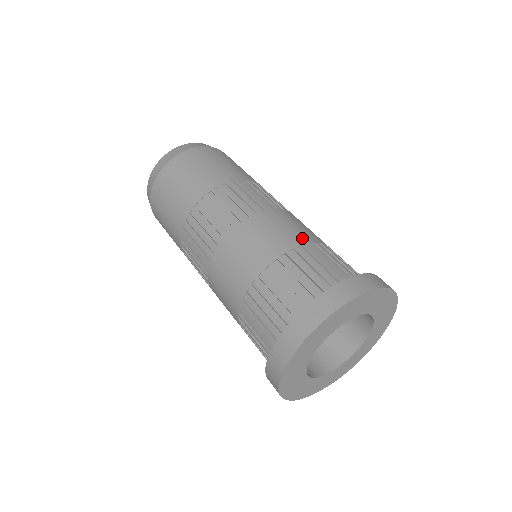
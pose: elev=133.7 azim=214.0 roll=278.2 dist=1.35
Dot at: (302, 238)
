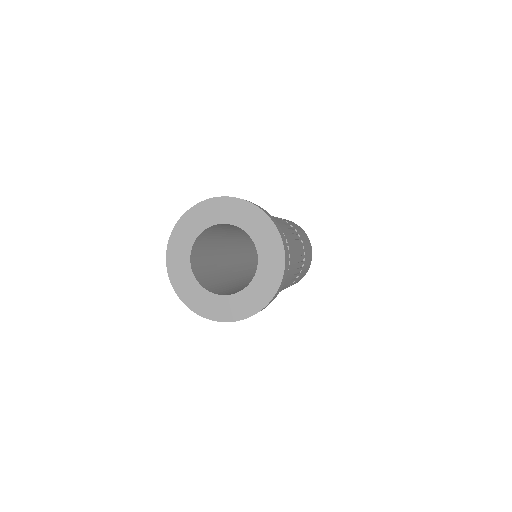
Dot at: (282, 228)
